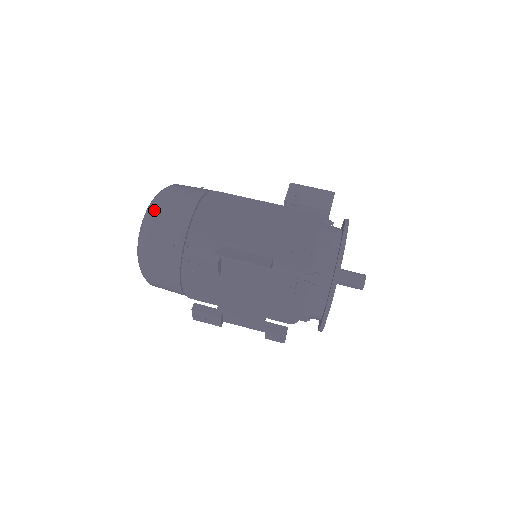
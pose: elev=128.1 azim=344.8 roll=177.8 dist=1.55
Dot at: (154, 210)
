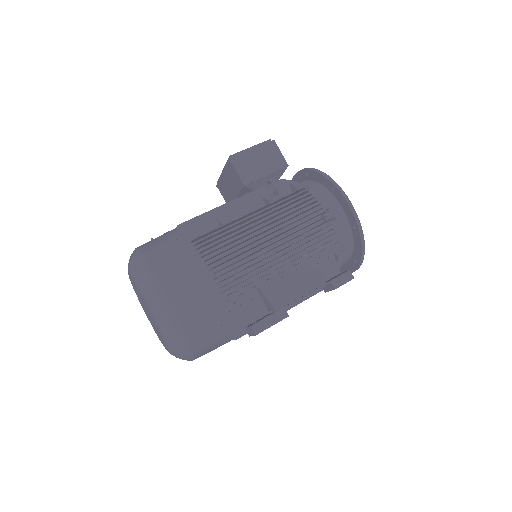
Dot at: (176, 313)
